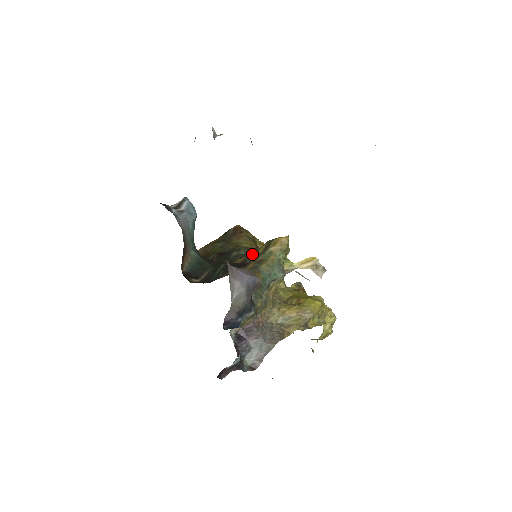
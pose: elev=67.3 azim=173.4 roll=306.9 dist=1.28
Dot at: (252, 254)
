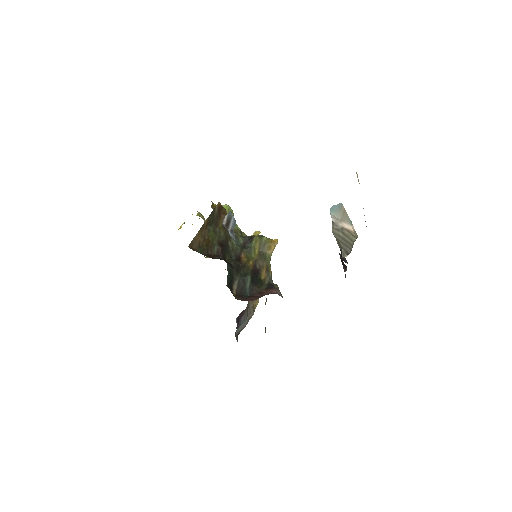
Dot at: (250, 252)
